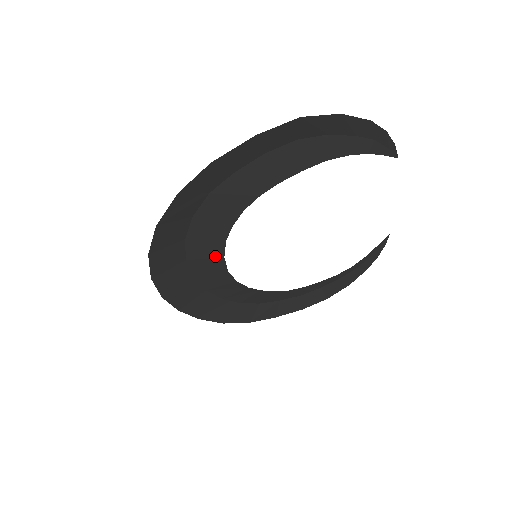
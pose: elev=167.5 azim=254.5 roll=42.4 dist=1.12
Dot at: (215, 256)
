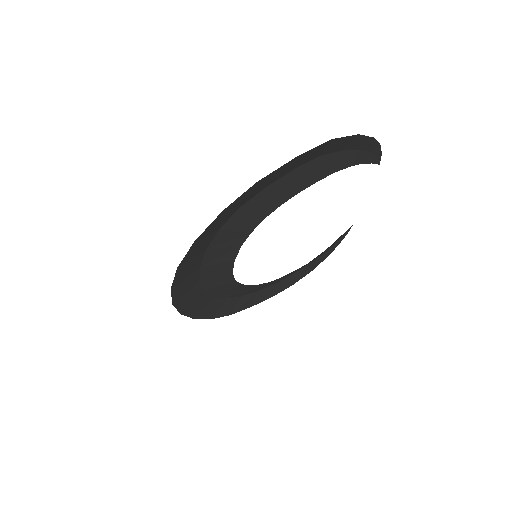
Dot at: (227, 261)
